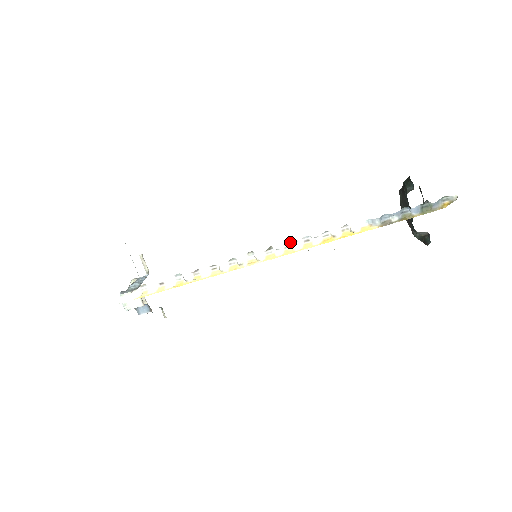
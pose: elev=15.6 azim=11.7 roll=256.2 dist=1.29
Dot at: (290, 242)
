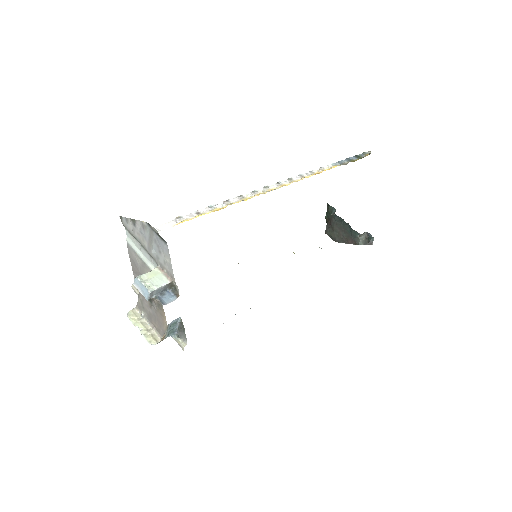
Dot at: (291, 178)
